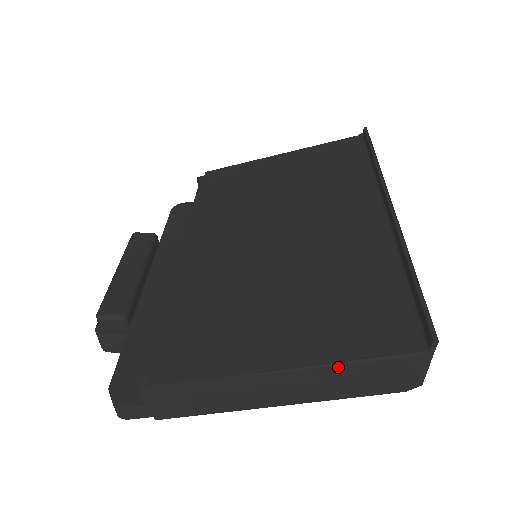
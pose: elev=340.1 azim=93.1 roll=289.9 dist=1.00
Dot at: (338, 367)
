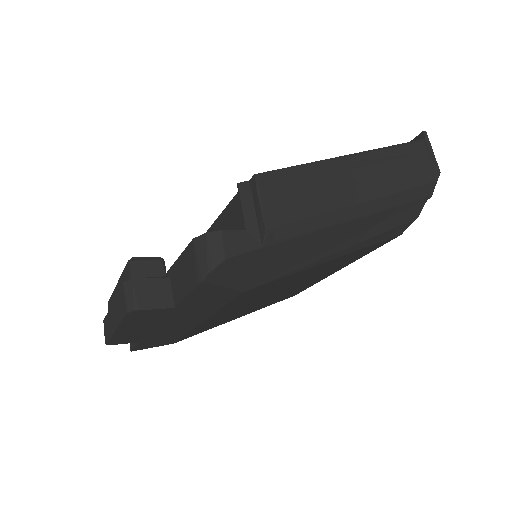
Dot at: (387, 151)
